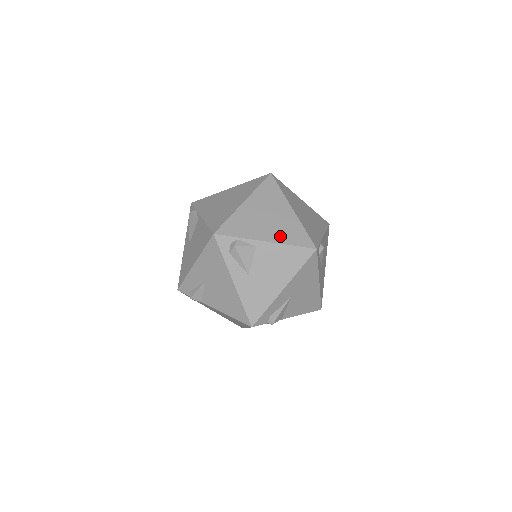
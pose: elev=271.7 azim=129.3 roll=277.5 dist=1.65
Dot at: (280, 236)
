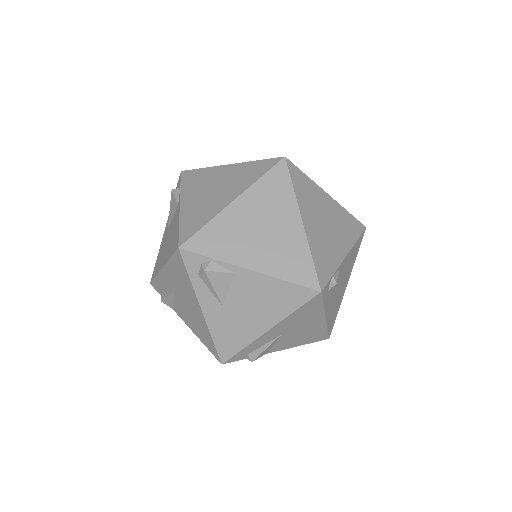
Dot at: (272, 264)
